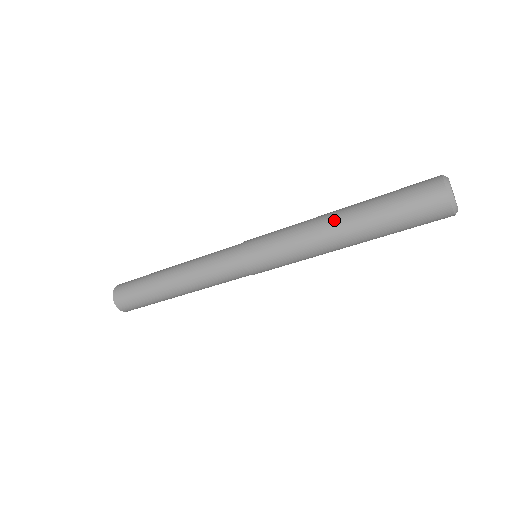
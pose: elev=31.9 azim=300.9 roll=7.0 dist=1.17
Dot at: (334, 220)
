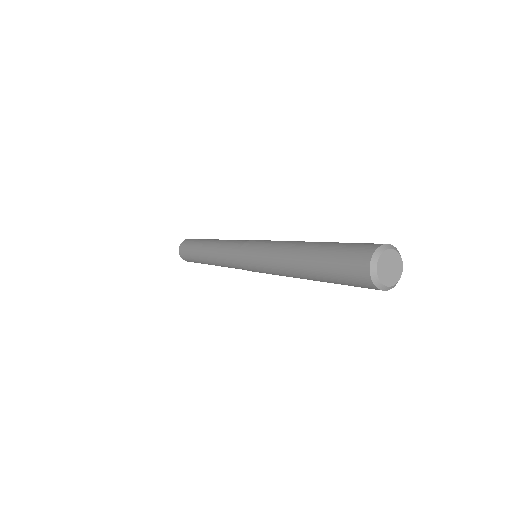
Dot at: (298, 277)
